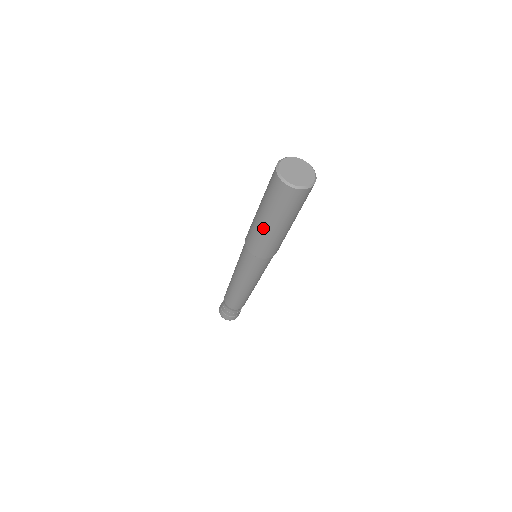
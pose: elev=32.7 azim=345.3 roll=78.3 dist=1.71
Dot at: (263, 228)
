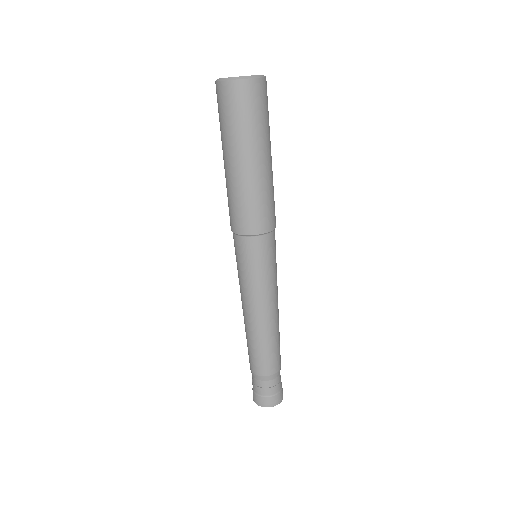
Dot at: (225, 173)
